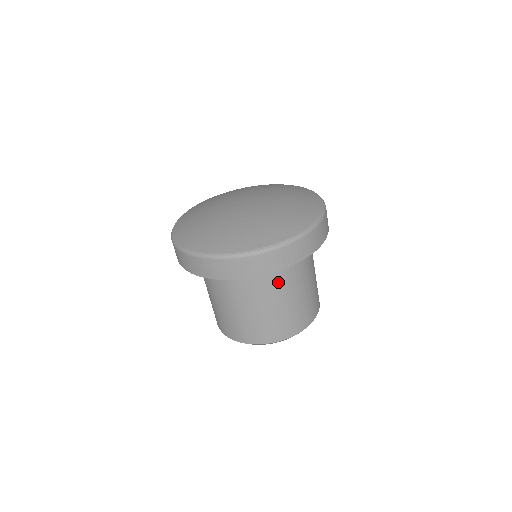
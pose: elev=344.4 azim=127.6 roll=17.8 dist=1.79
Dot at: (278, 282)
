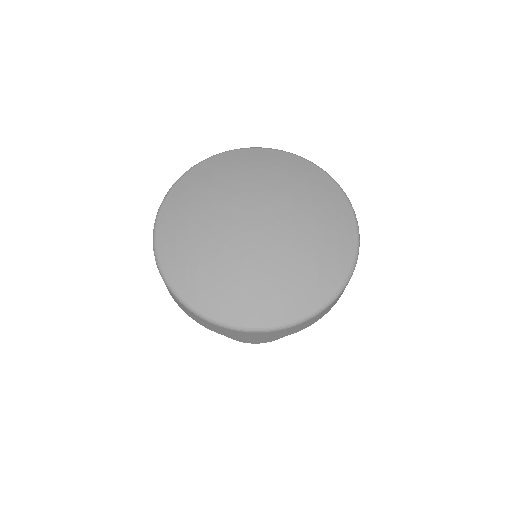
Dot at: occluded
